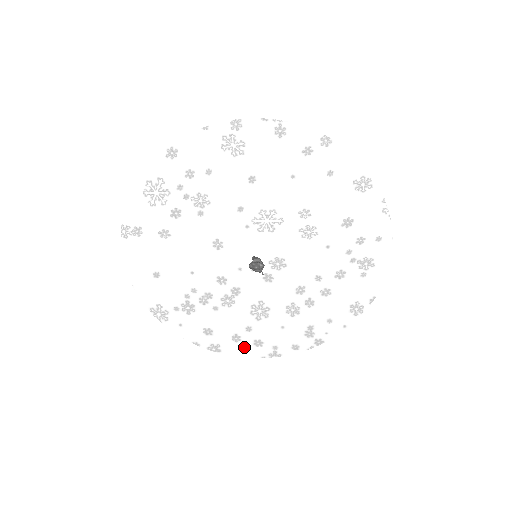
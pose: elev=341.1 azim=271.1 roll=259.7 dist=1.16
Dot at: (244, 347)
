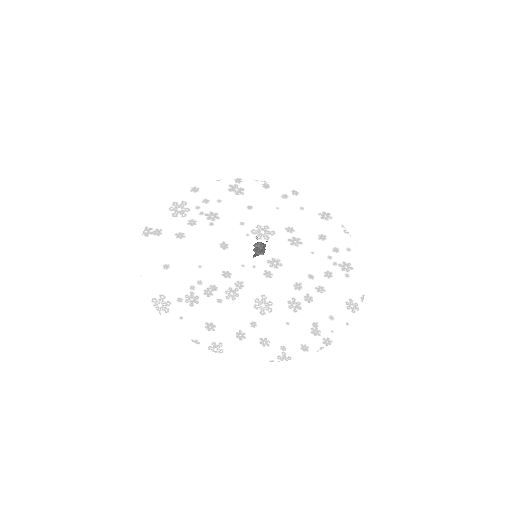
Dot at: (249, 347)
